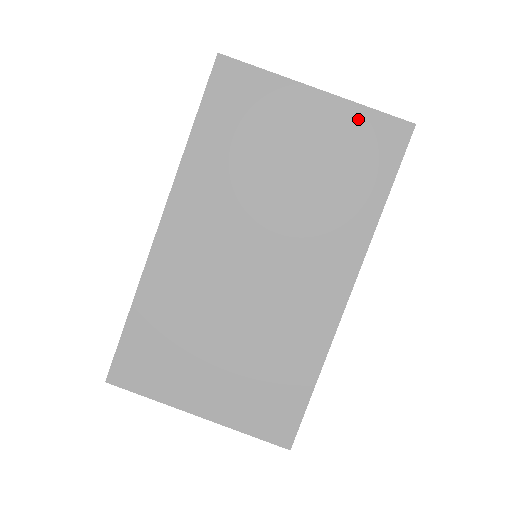
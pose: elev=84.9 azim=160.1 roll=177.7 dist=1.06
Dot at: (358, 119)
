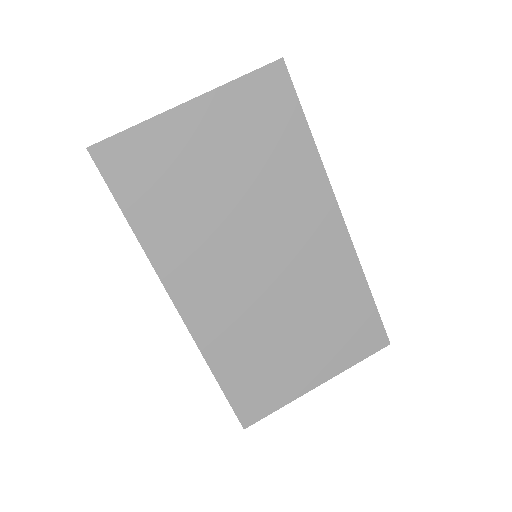
Dot at: (239, 95)
